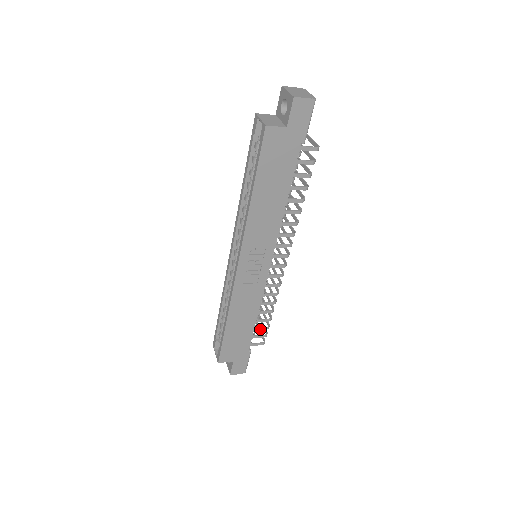
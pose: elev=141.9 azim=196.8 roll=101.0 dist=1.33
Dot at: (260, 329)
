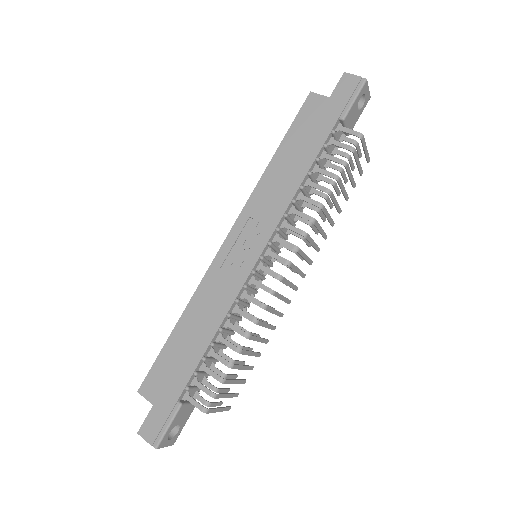
Dot at: (210, 373)
